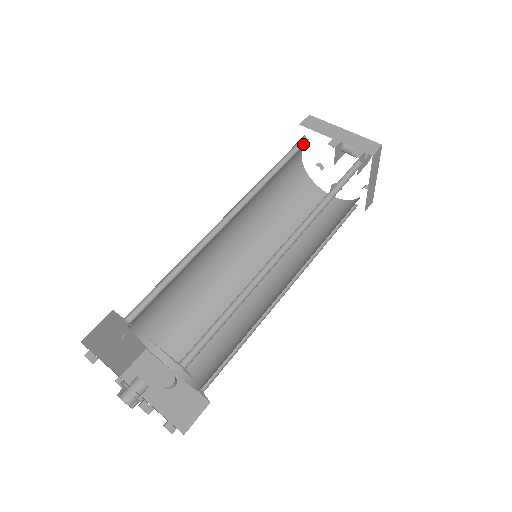
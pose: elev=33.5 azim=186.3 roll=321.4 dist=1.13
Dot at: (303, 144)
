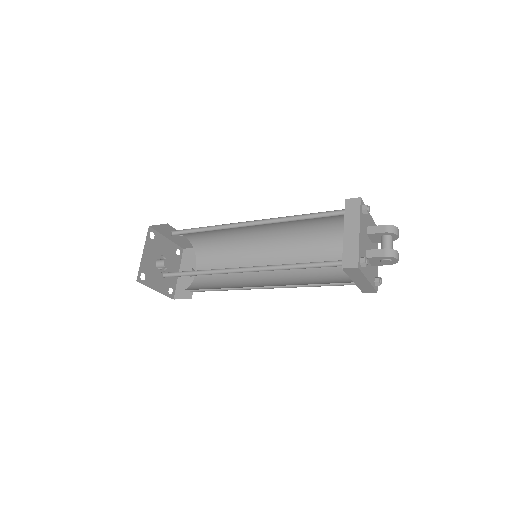
Dot at: (340, 214)
